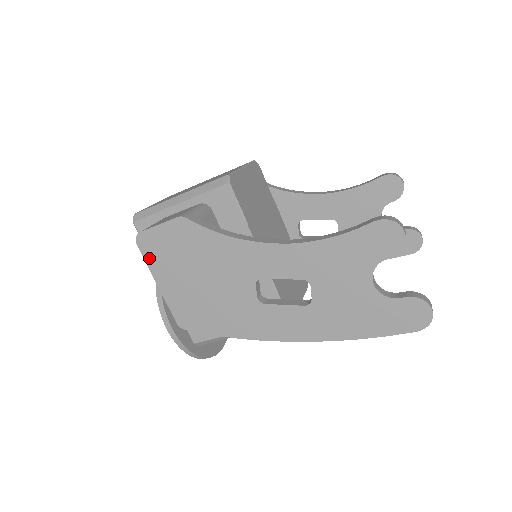
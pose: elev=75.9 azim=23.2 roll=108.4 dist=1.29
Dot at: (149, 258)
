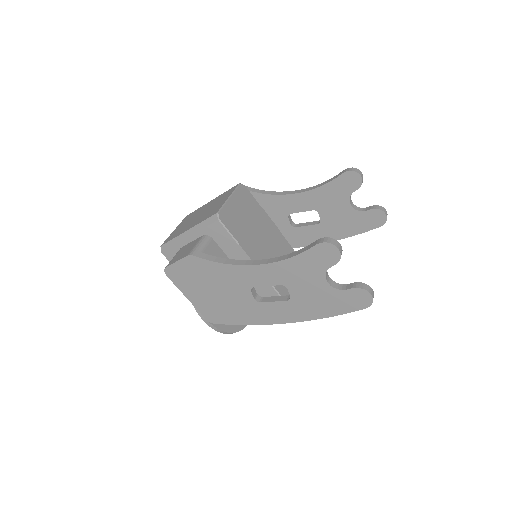
Dot at: (176, 282)
